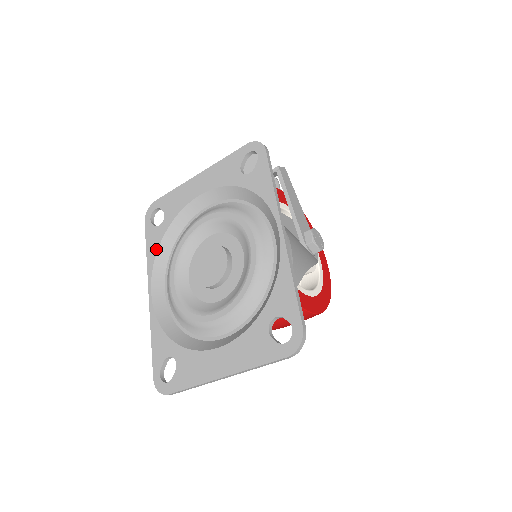
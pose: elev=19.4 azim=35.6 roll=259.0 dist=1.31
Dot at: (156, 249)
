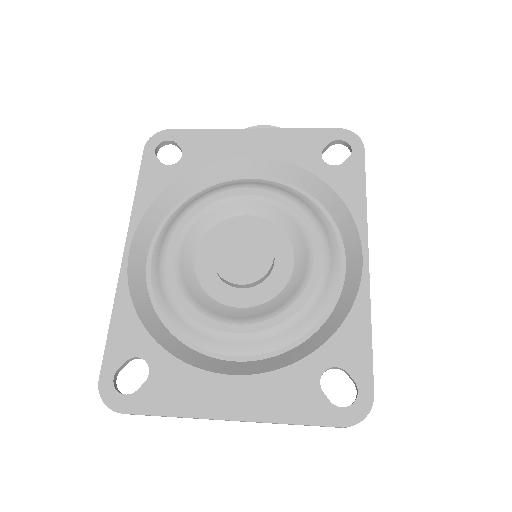
Dot at: (155, 195)
